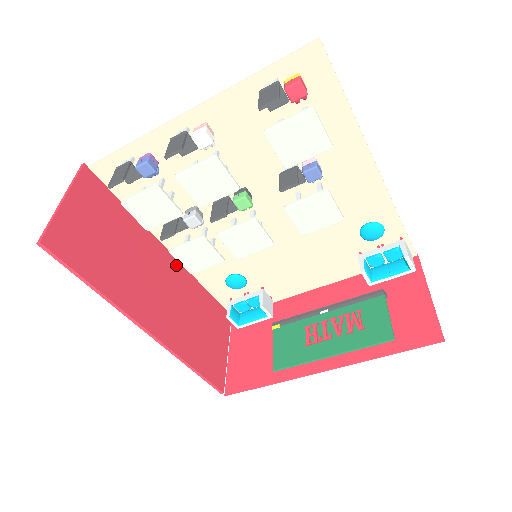
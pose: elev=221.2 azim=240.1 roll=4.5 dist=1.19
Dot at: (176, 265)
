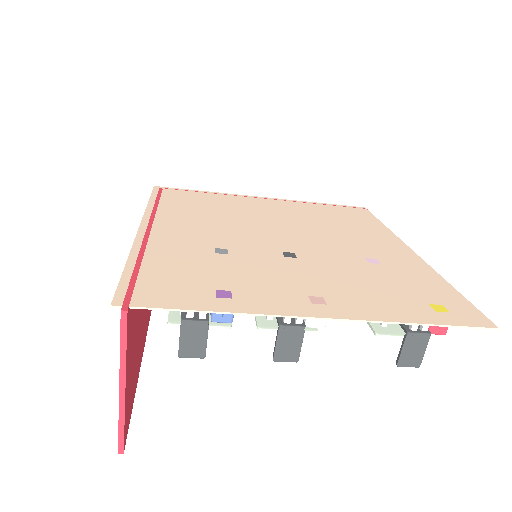
Dot at: occluded
